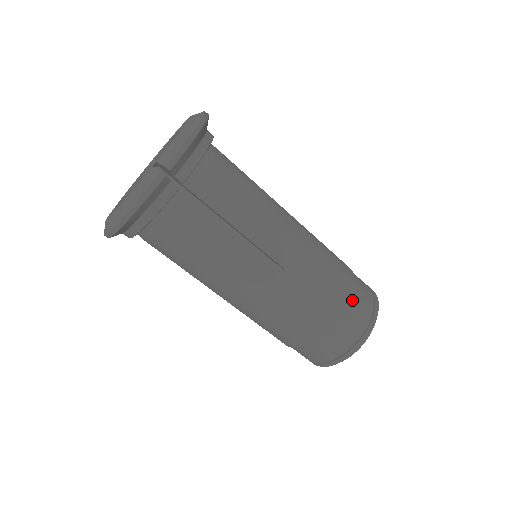
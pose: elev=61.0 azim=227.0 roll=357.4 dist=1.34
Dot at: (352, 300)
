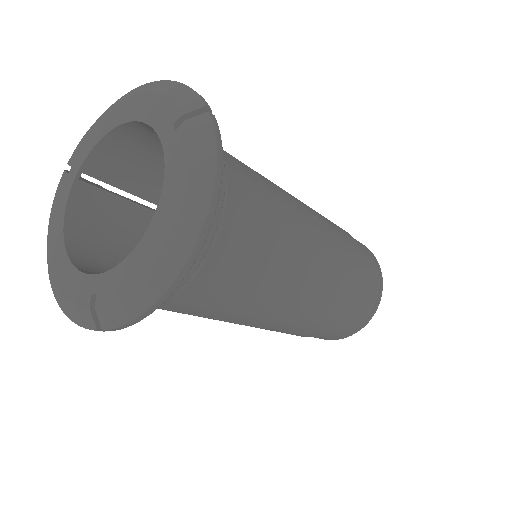
Dot at: (335, 330)
